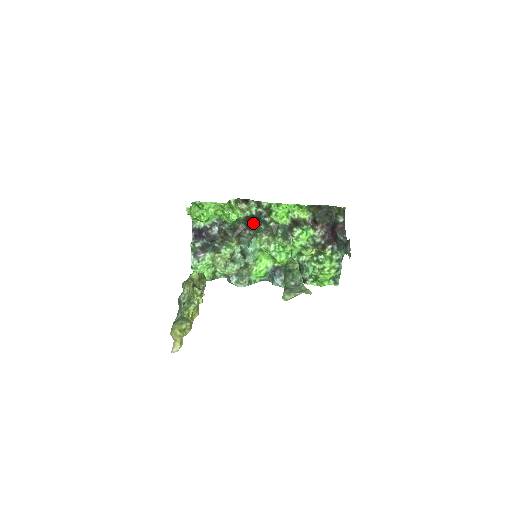
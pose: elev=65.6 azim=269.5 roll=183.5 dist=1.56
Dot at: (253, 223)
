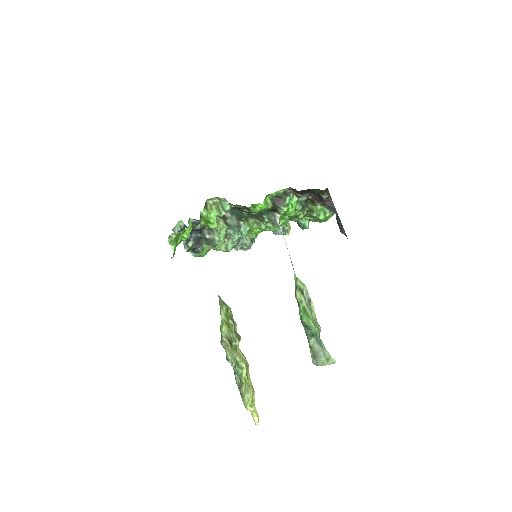
Dot at: occluded
